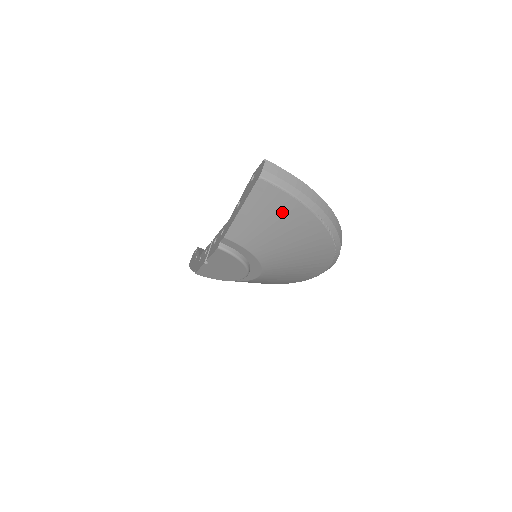
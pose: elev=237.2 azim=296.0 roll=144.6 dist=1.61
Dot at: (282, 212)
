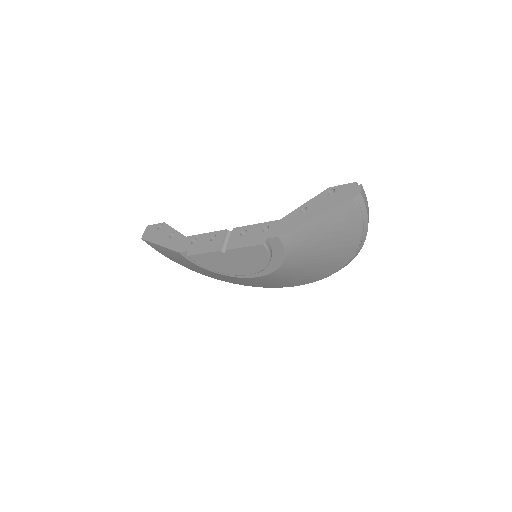
Dot at: (343, 232)
